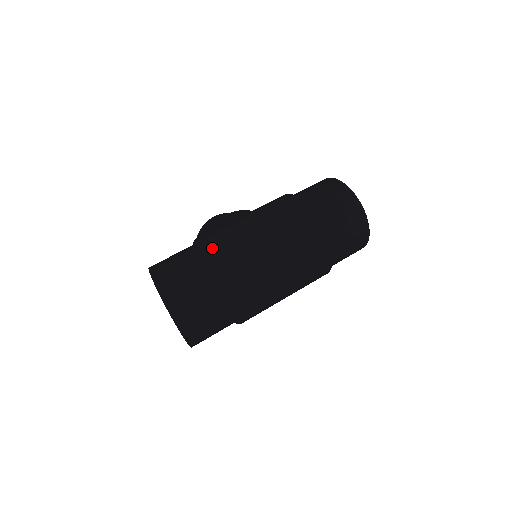
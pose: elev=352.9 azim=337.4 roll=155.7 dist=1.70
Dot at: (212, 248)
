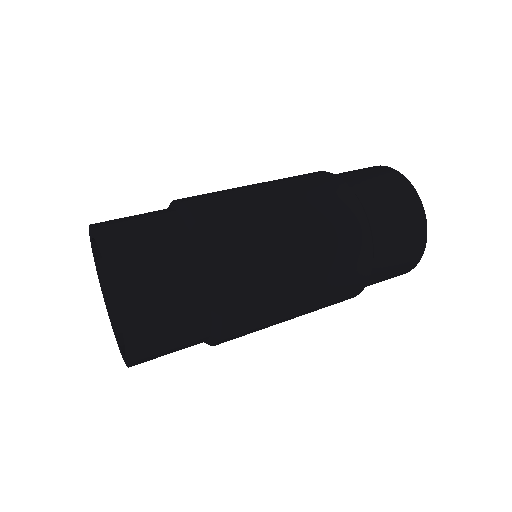
Dot at: (191, 204)
